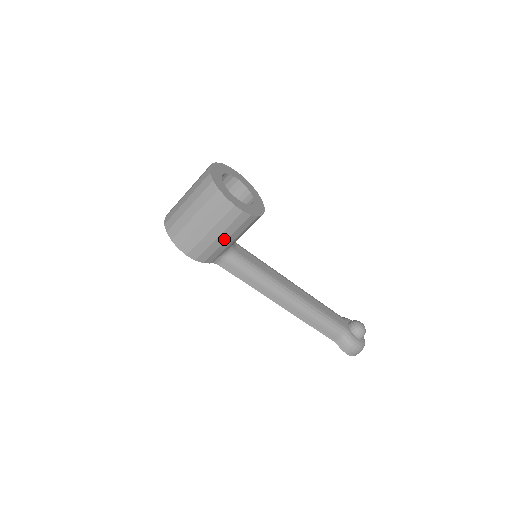
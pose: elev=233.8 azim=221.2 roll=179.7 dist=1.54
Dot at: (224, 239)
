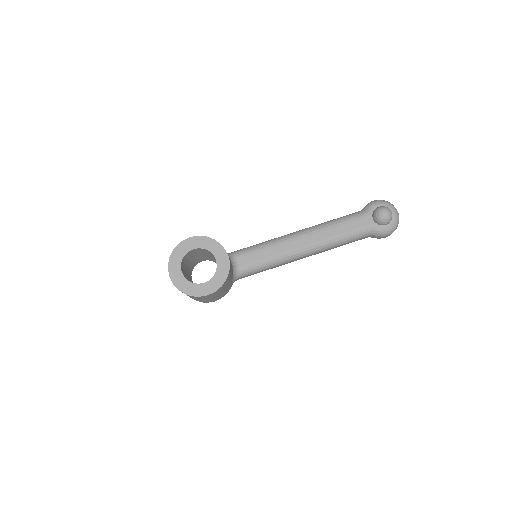
Dot at: (222, 292)
